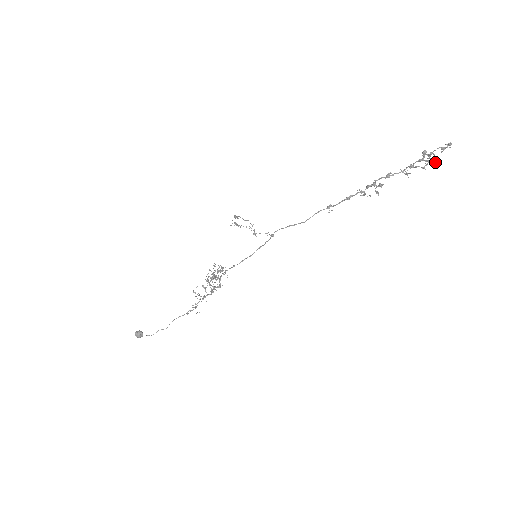
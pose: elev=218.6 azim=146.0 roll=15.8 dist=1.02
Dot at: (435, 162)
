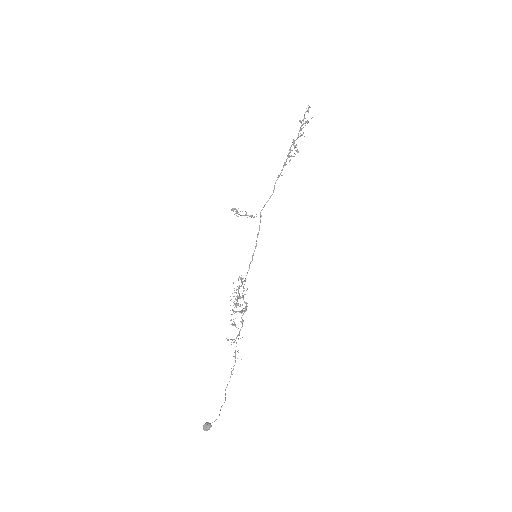
Dot at: occluded
